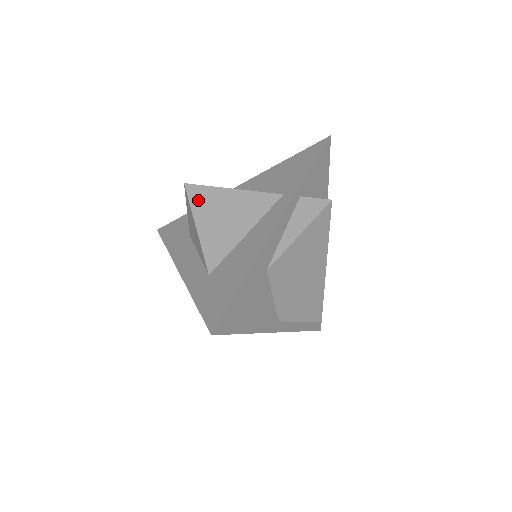
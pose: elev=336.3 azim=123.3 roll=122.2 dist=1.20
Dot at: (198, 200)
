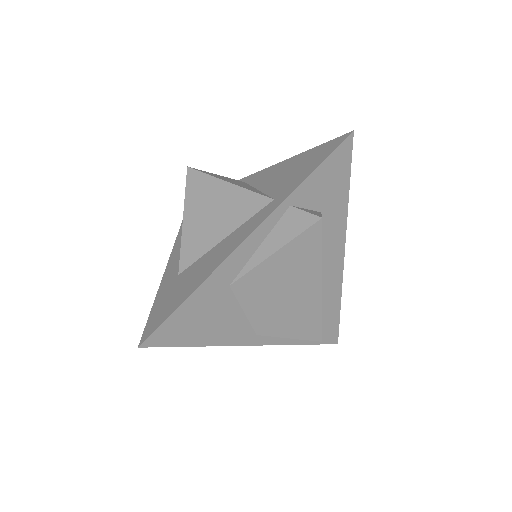
Dot at: (193, 189)
